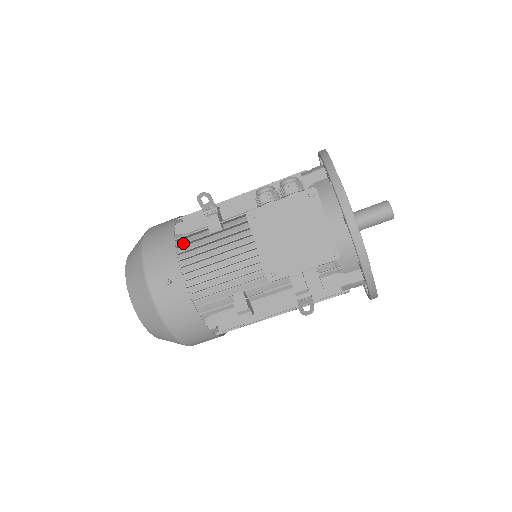
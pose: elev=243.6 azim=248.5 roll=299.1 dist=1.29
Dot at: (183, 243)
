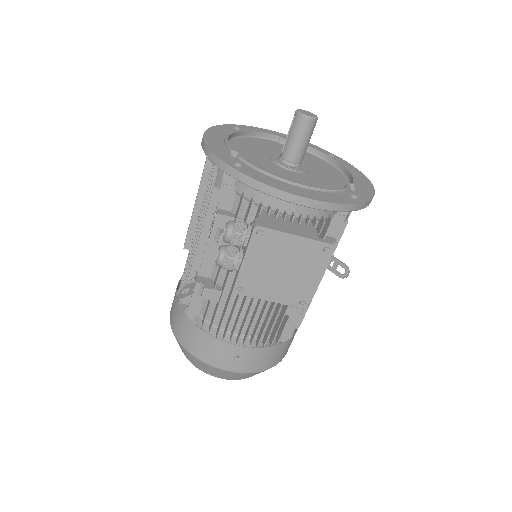
Dot at: (211, 328)
